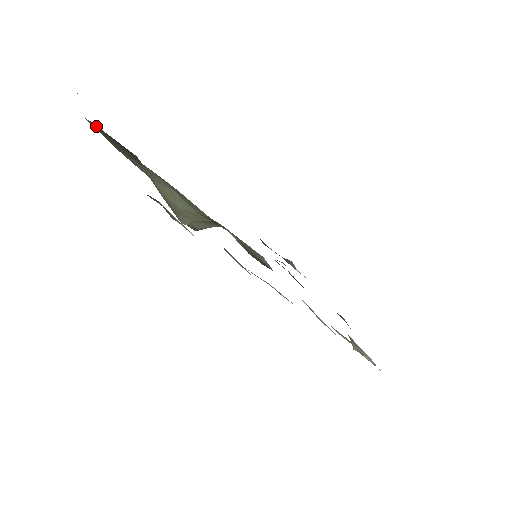
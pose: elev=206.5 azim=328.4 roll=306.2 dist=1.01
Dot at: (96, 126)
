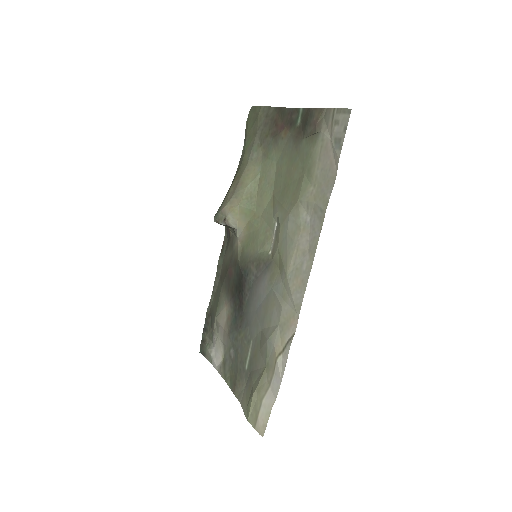
Dot at: (271, 109)
